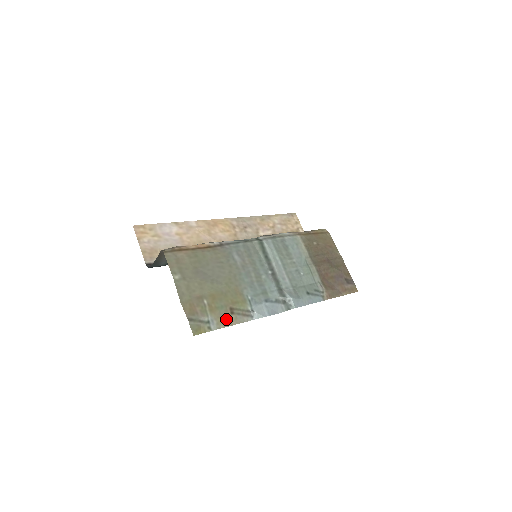
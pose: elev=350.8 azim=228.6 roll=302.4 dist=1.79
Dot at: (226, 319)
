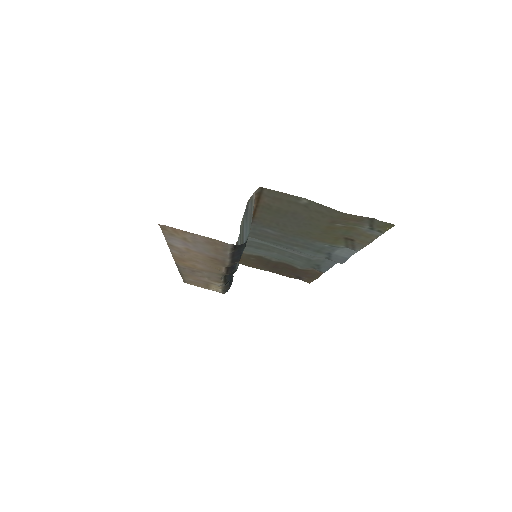
Dot at: (362, 238)
